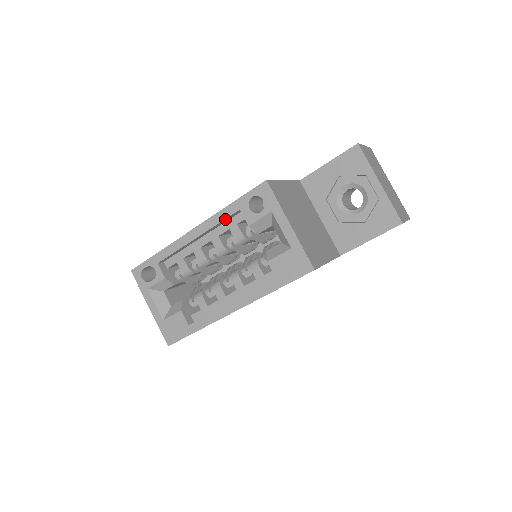
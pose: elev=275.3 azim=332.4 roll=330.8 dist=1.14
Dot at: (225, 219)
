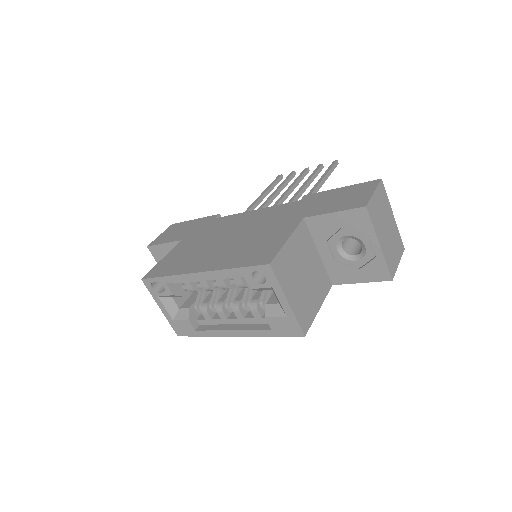
Dot at: (229, 276)
